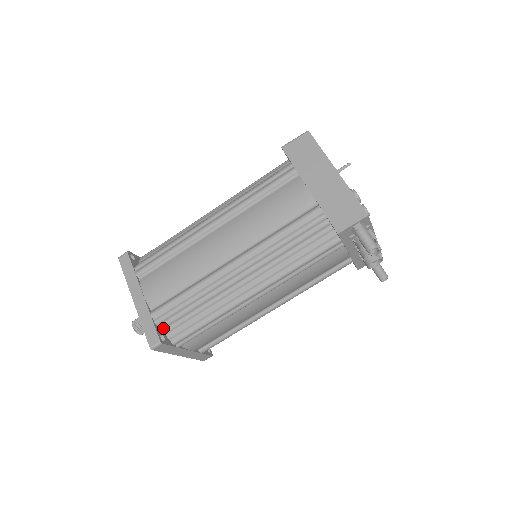
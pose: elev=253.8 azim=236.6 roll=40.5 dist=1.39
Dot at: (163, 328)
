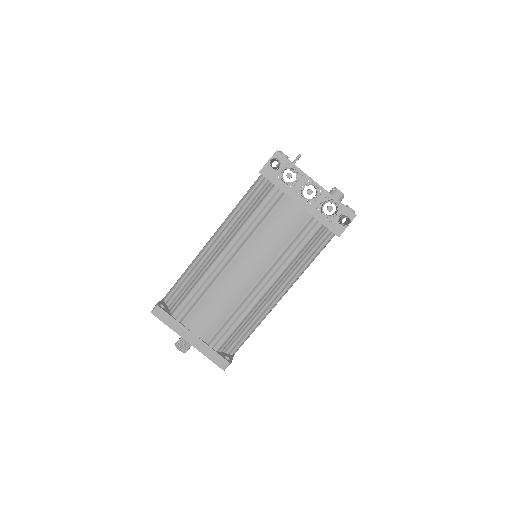
Dot at: (168, 304)
